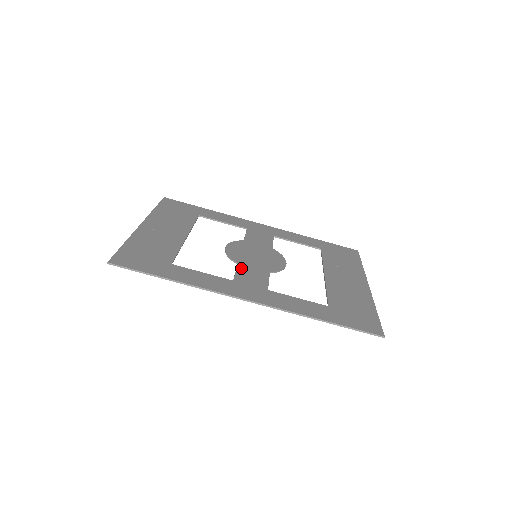
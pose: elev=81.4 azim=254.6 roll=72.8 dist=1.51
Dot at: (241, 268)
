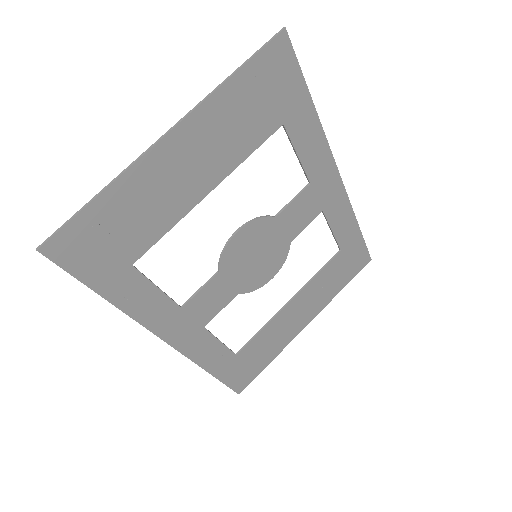
Dot at: (213, 284)
